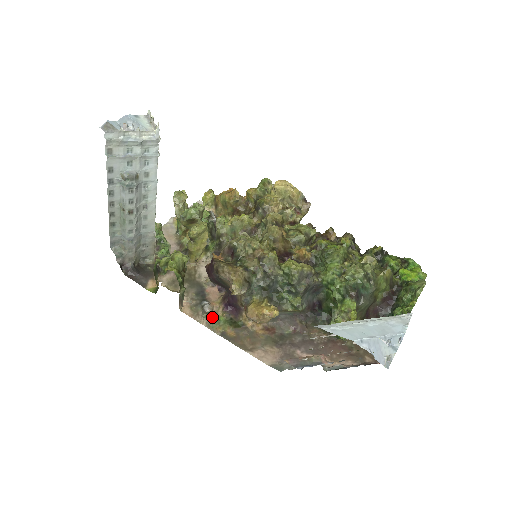
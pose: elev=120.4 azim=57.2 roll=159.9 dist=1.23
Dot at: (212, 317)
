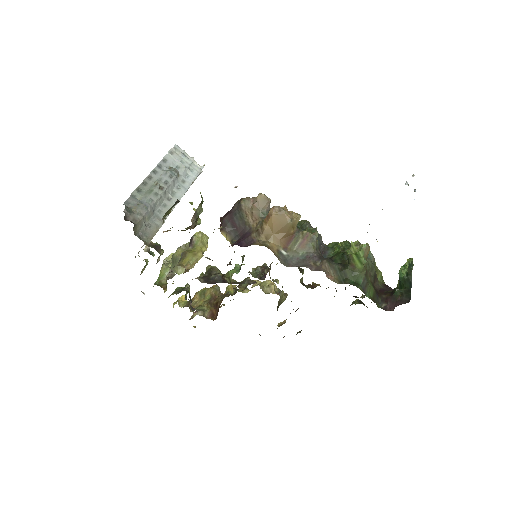
Dot at: occluded
